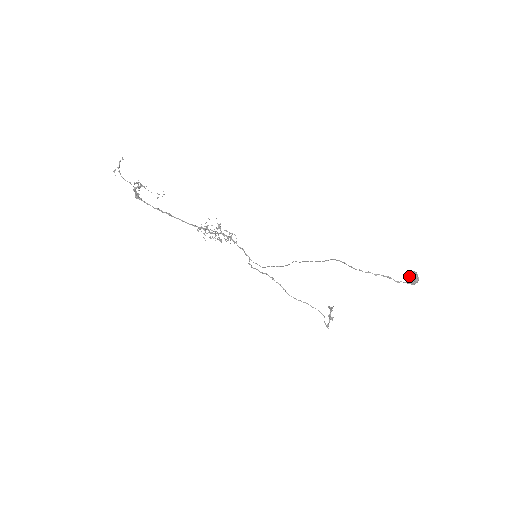
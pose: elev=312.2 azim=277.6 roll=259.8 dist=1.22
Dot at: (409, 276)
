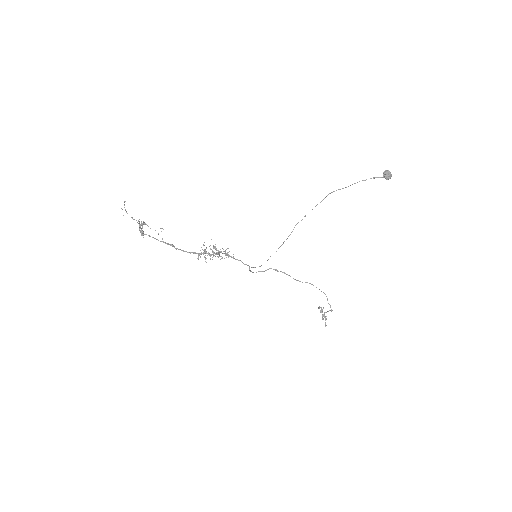
Dot at: (385, 172)
